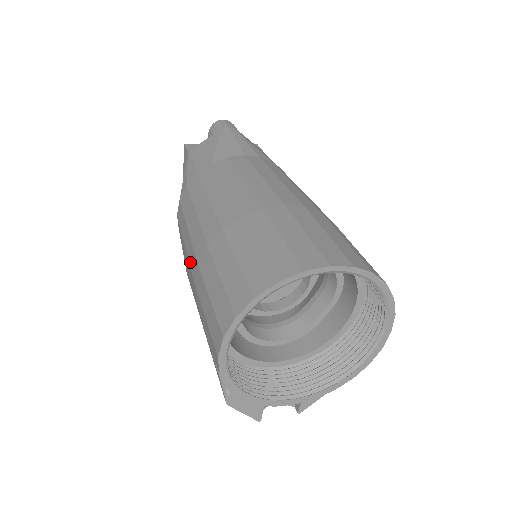
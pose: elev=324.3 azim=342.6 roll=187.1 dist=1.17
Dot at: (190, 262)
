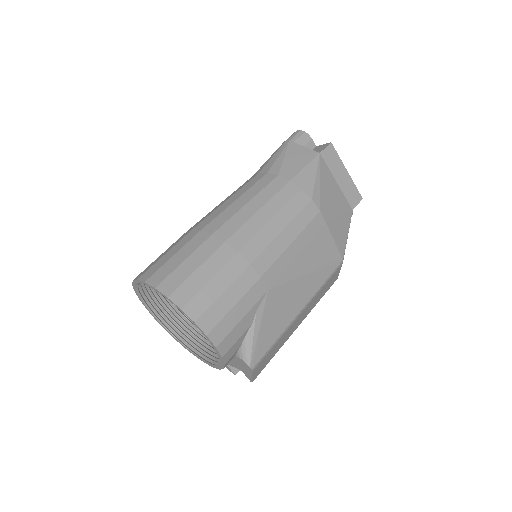
Dot at: occluded
